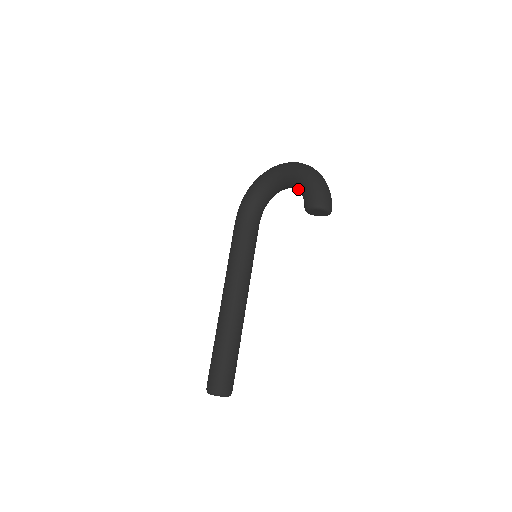
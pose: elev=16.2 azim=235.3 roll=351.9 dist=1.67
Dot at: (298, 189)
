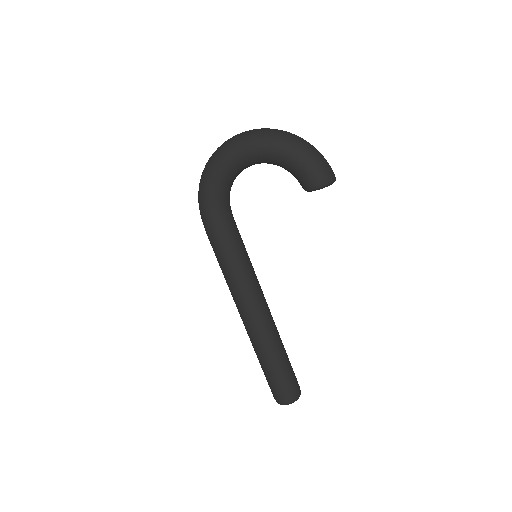
Dot at: occluded
